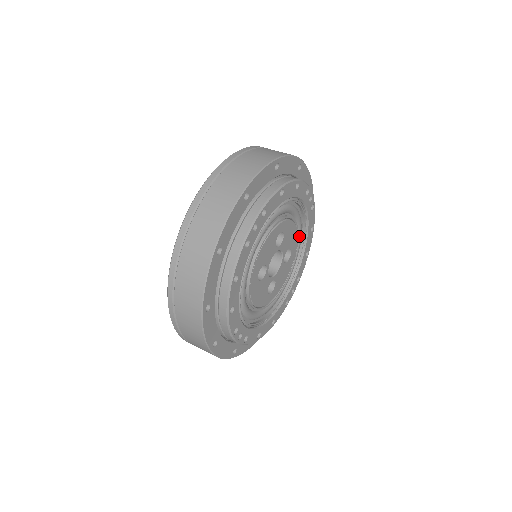
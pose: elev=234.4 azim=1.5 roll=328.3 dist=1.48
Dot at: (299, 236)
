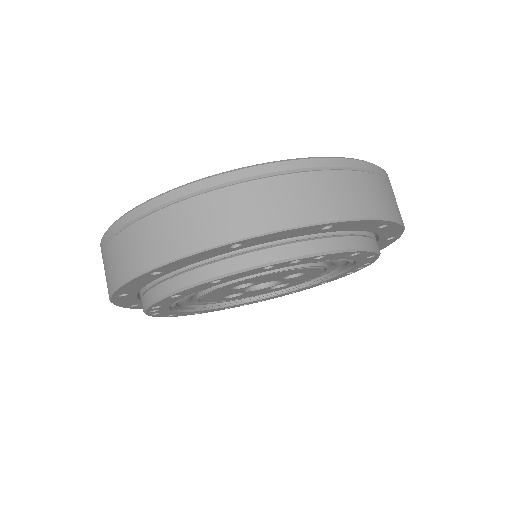
Dot at: occluded
